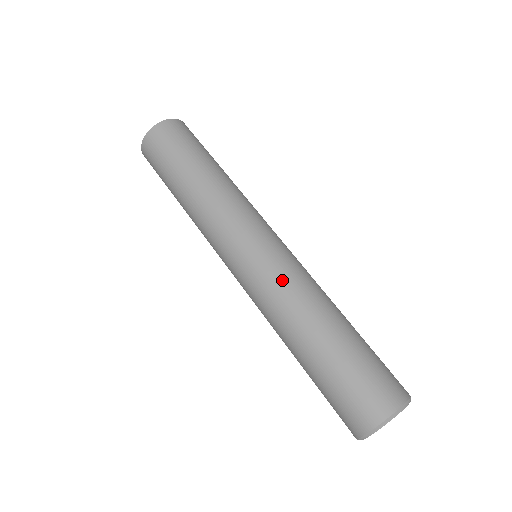
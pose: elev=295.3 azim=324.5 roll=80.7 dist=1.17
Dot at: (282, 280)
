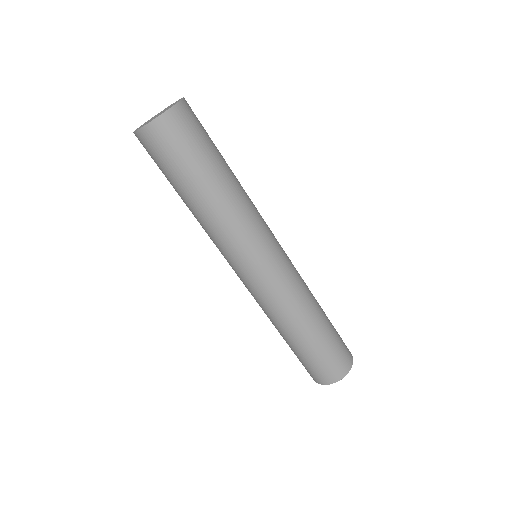
Dot at: (286, 294)
